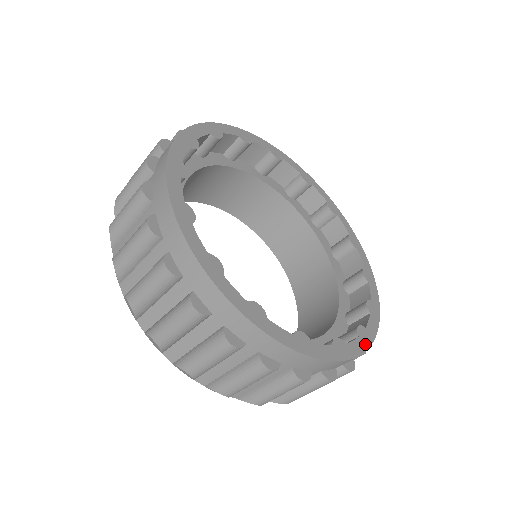
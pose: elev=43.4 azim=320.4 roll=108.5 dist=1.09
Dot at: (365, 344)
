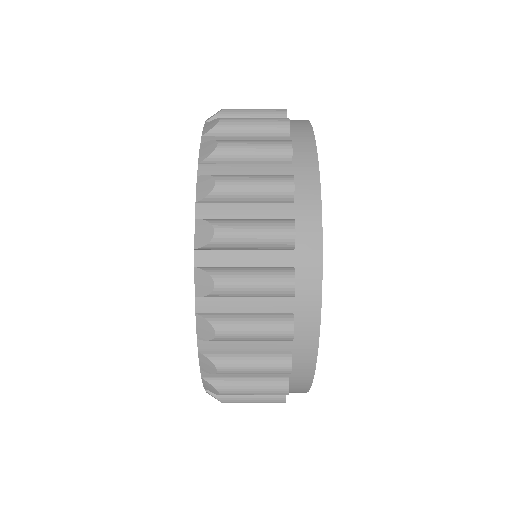
Dot at: occluded
